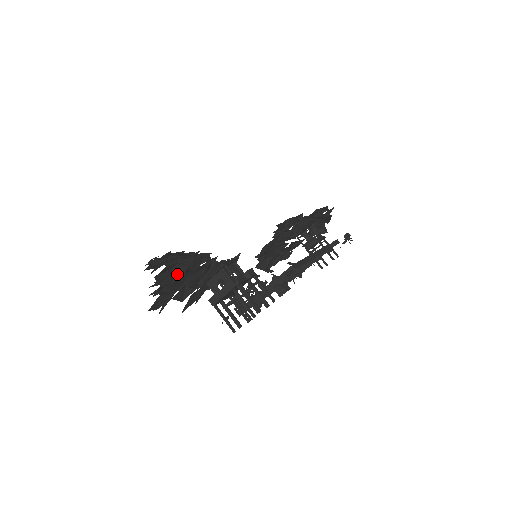
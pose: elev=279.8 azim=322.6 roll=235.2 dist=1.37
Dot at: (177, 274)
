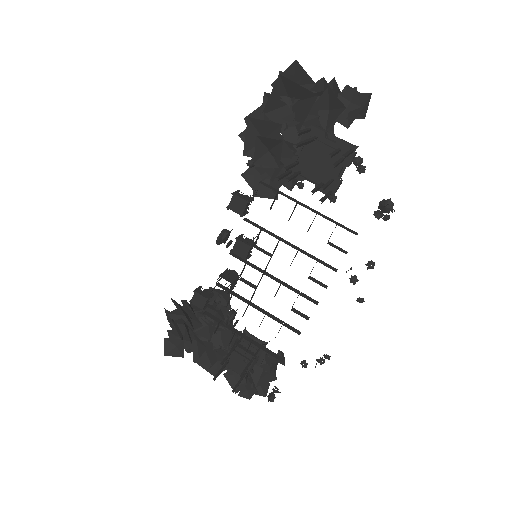
Dot at: (309, 117)
